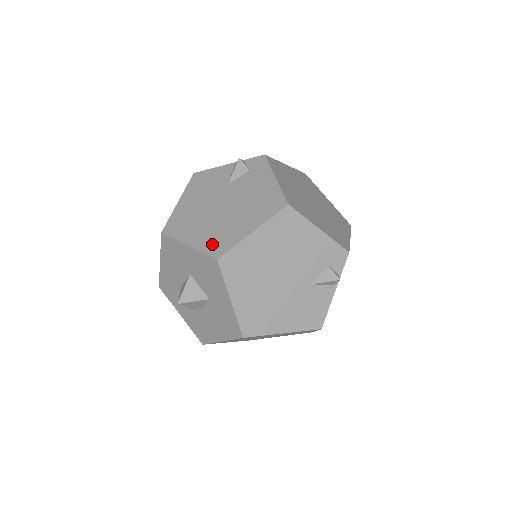
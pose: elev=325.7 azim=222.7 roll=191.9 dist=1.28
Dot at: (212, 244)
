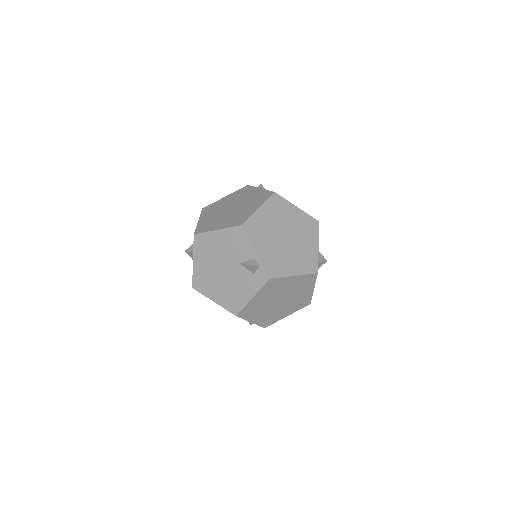
Dot at: (199, 279)
